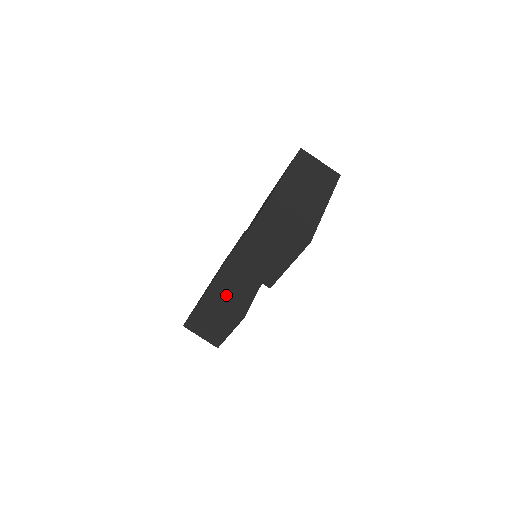
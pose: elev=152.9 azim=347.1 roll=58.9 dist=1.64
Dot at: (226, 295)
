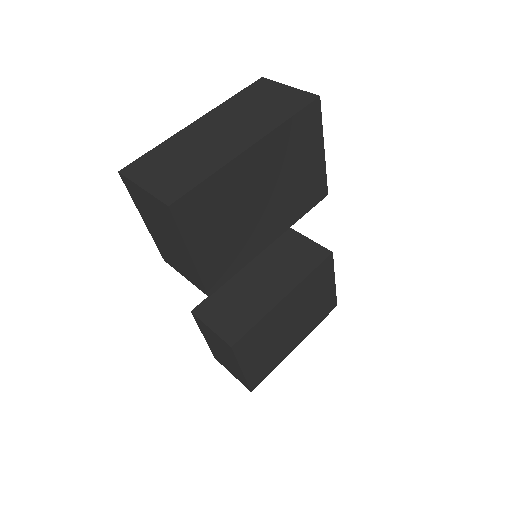
Dot at: (219, 314)
